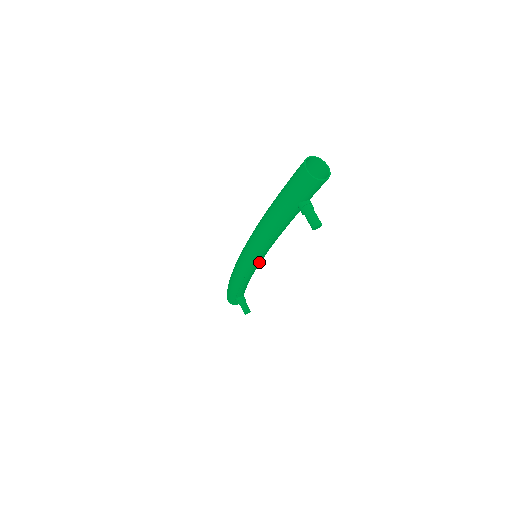
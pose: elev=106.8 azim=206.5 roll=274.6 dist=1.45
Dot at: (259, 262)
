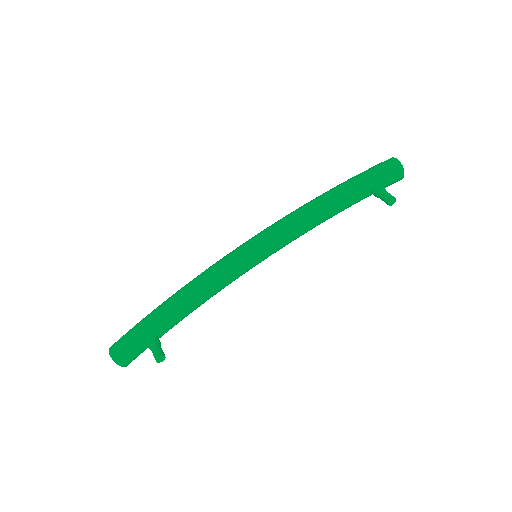
Dot at: (267, 255)
